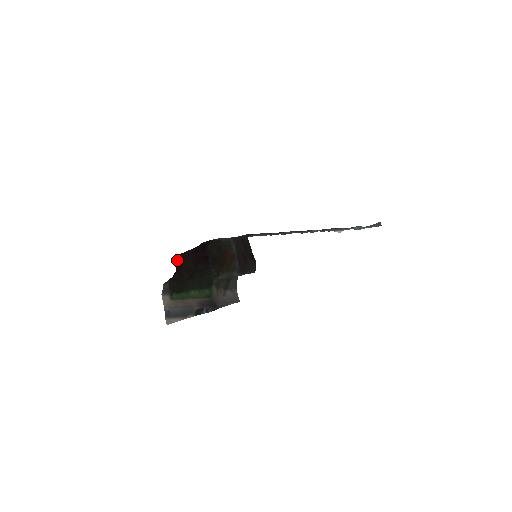
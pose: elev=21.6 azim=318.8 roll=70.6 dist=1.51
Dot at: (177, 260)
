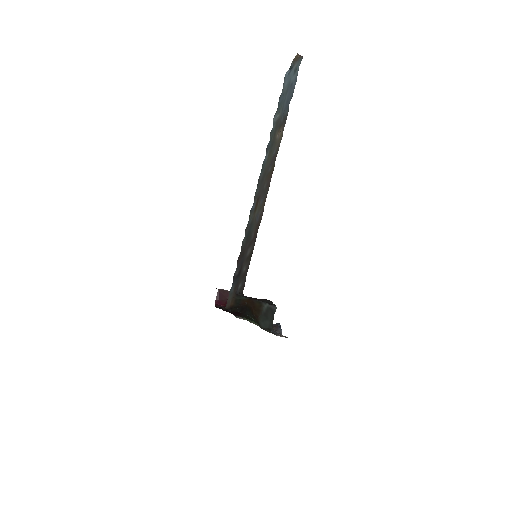
Dot at: occluded
